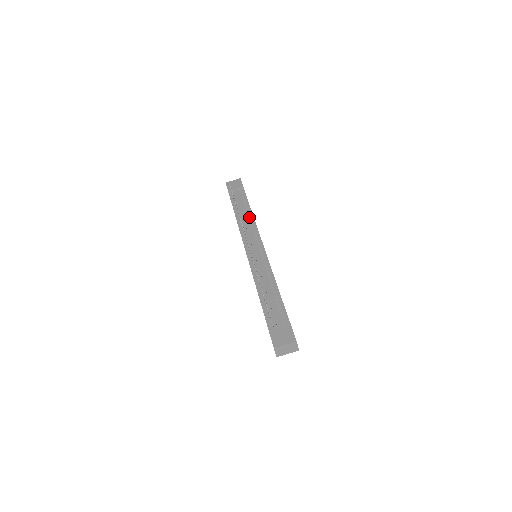
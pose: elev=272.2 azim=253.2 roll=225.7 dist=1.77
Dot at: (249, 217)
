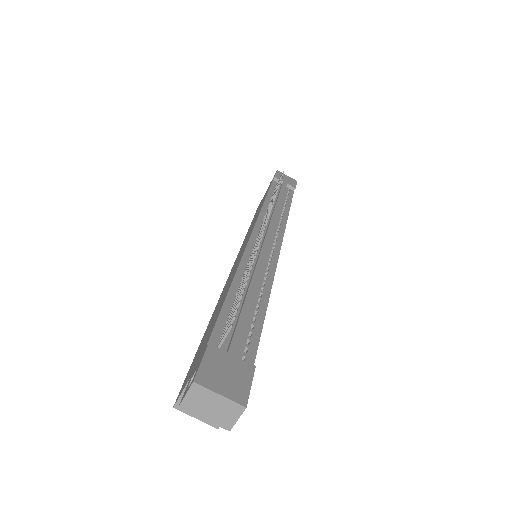
Dot at: (282, 213)
